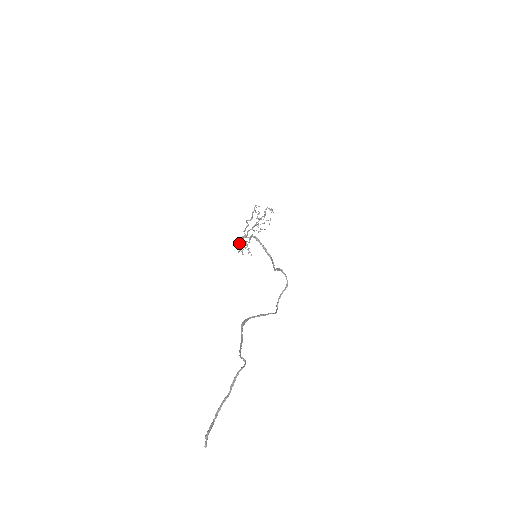
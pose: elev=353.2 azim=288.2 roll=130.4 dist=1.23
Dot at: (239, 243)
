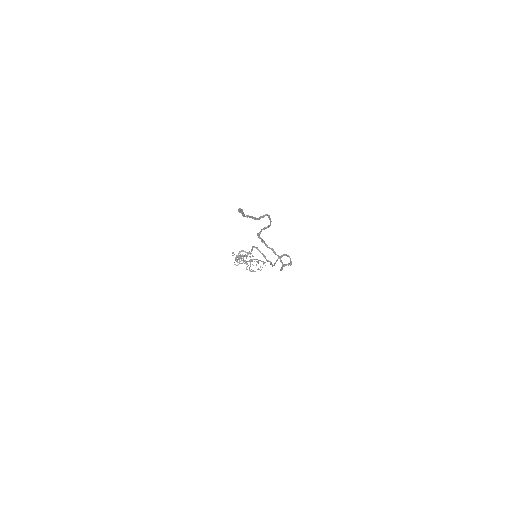
Dot at: (235, 258)
